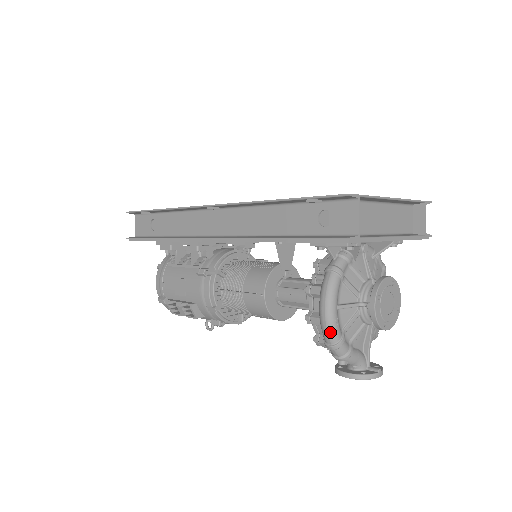
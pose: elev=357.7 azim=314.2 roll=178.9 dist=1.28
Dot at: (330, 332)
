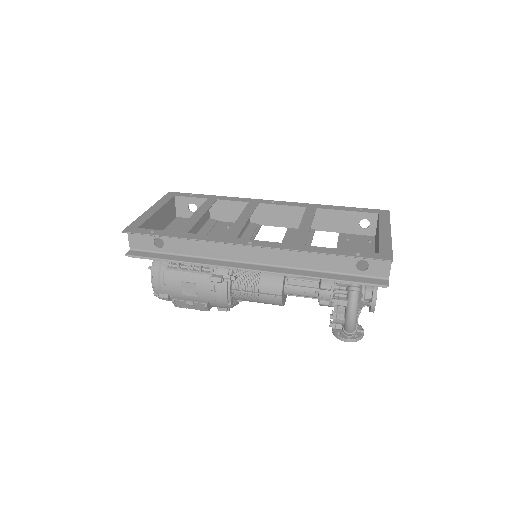
Dot at: (353, 328)
